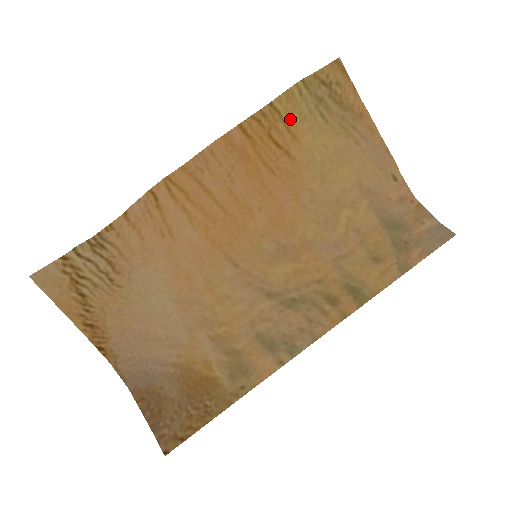
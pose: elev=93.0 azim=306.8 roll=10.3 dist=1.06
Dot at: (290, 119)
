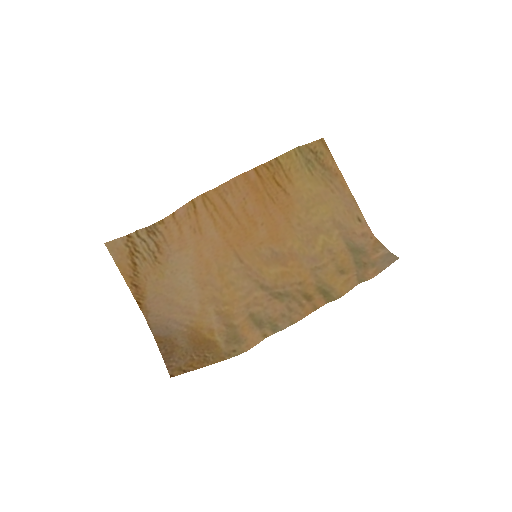
Dot at: (288, 170)
